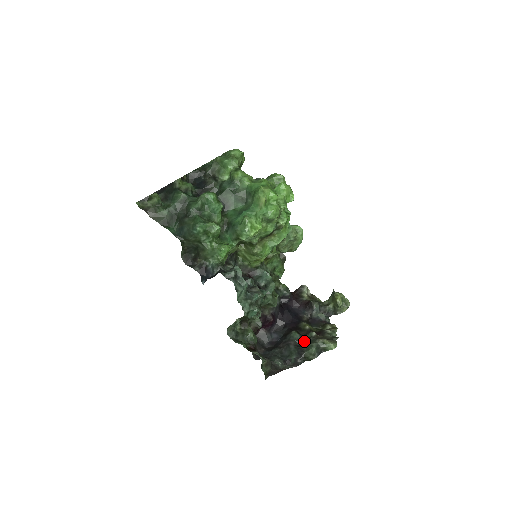
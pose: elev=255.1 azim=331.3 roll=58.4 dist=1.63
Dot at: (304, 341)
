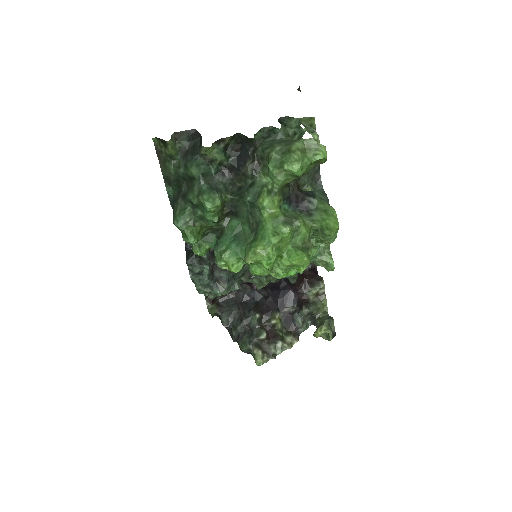
Dot at: (253, 331)
